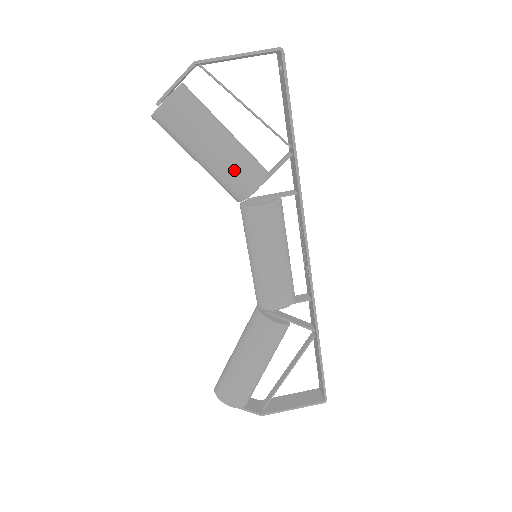
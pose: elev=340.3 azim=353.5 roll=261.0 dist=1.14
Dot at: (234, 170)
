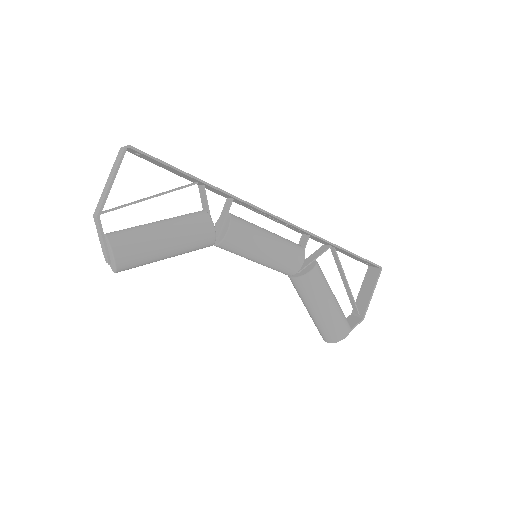
Dot at: (191, 236)
